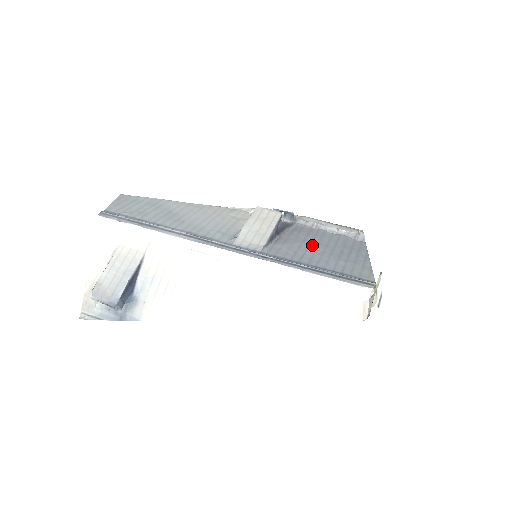
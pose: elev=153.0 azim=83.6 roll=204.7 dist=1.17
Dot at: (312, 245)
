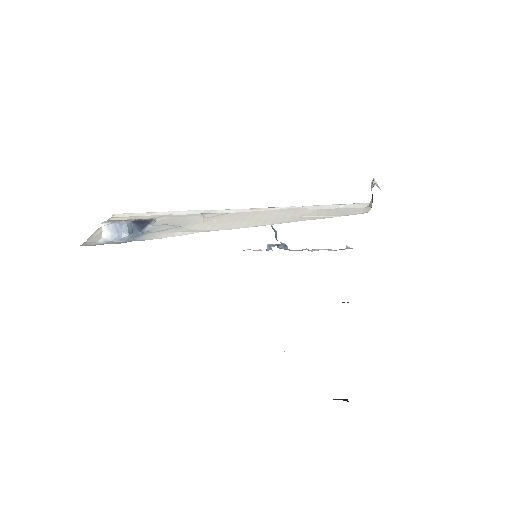
Dot at: occluded
